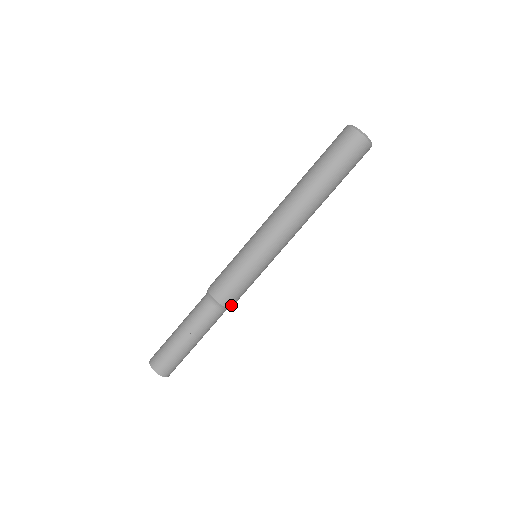
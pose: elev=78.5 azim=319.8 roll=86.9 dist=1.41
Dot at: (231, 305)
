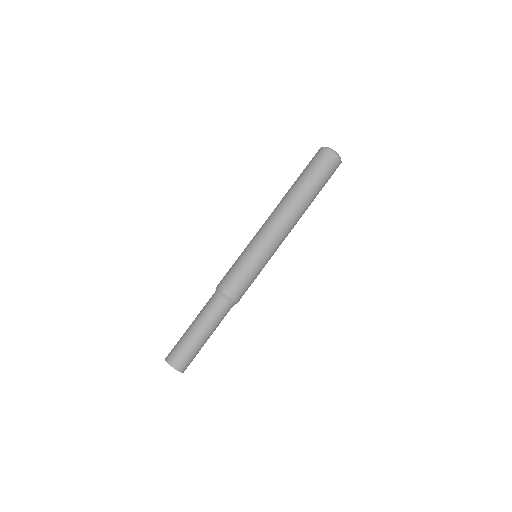
Dot at: (239, 300)
